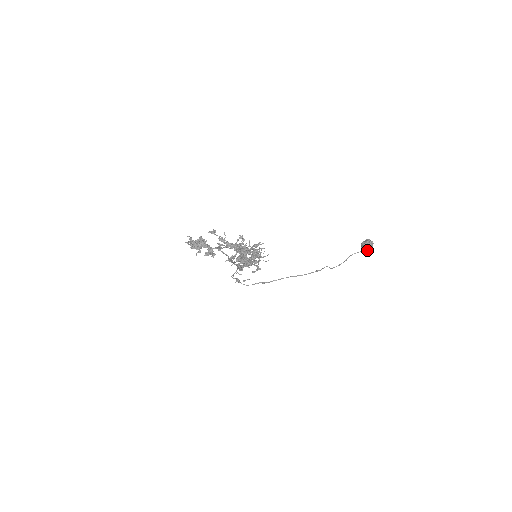
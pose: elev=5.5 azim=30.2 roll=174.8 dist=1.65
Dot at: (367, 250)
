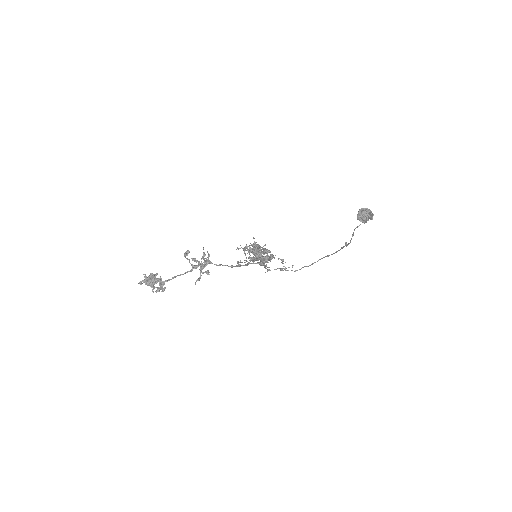
Dot at: (365, 221)
